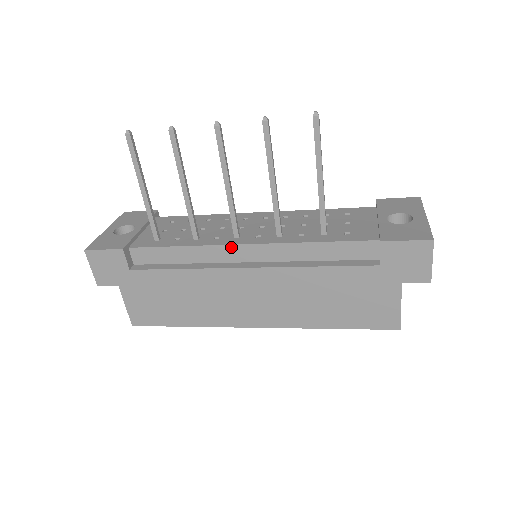
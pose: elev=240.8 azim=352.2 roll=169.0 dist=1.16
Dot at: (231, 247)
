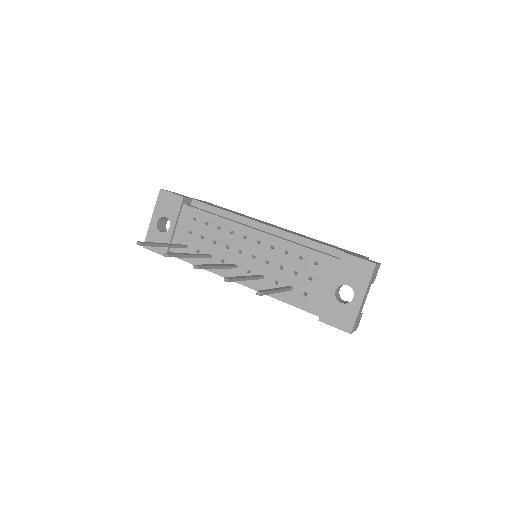
Dot at: occluded
